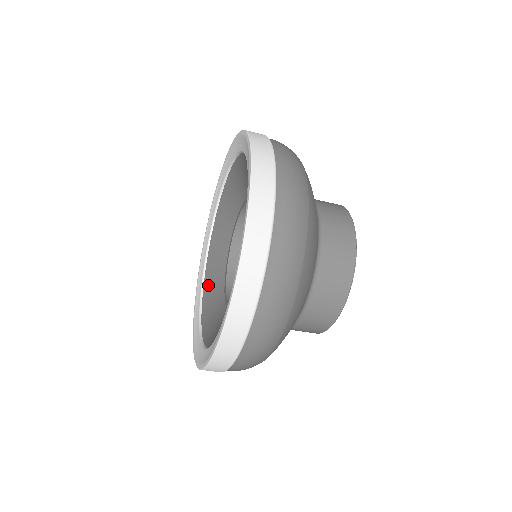
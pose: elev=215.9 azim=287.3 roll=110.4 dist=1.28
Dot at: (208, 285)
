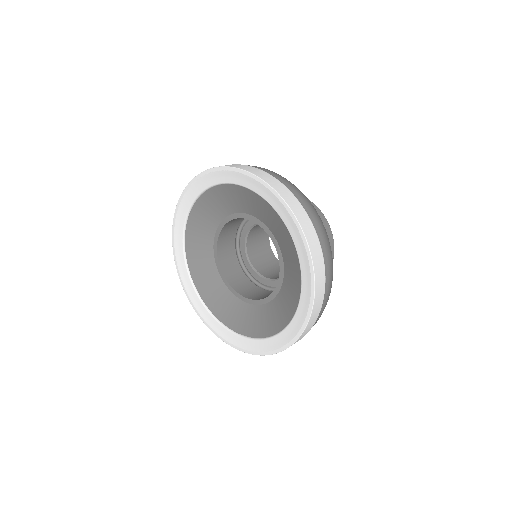
Dot at: (206, 202)
